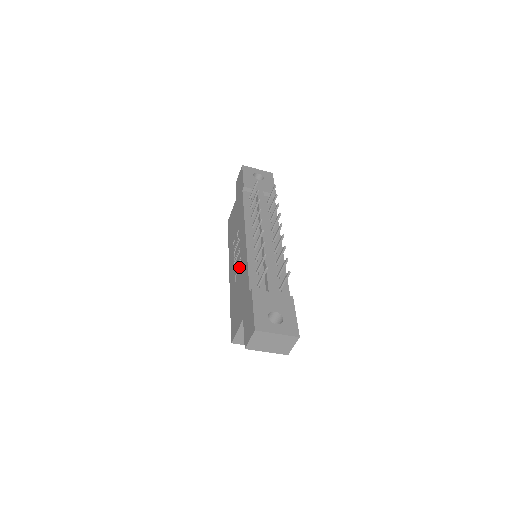
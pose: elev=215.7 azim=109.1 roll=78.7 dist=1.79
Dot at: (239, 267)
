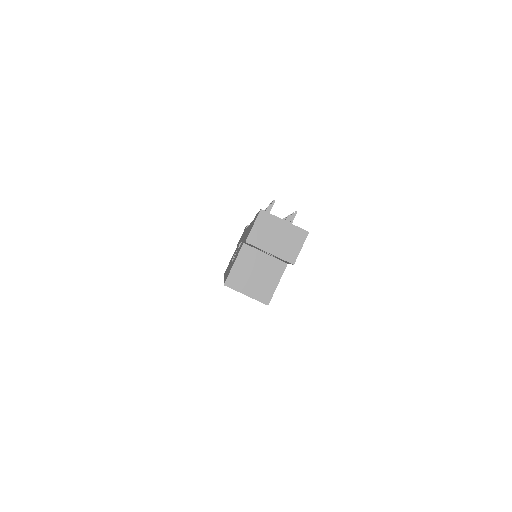
Dot at: occluded
